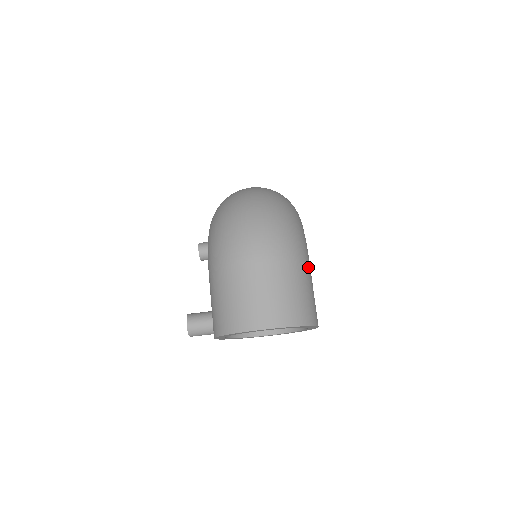
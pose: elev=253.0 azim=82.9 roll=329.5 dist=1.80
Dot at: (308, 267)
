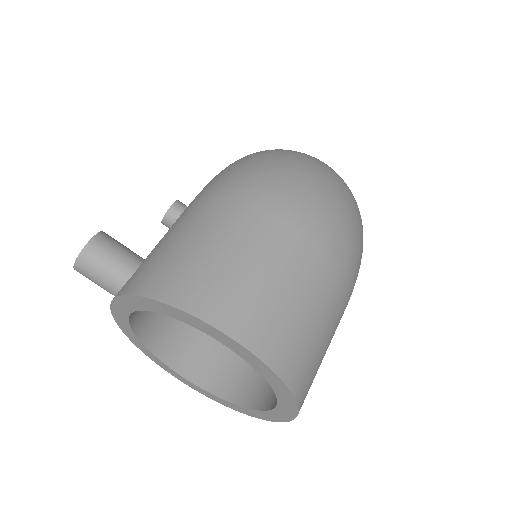
Dot at: occluded
